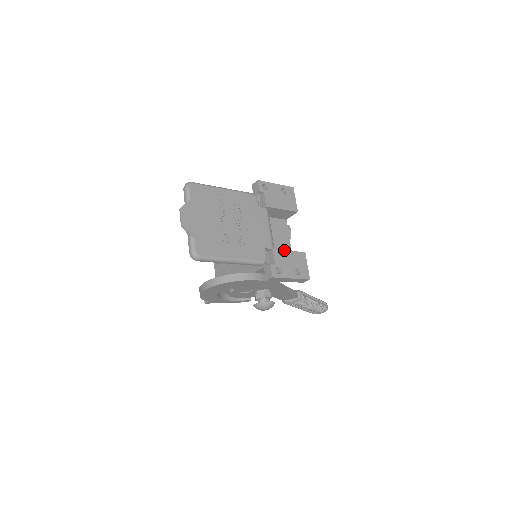
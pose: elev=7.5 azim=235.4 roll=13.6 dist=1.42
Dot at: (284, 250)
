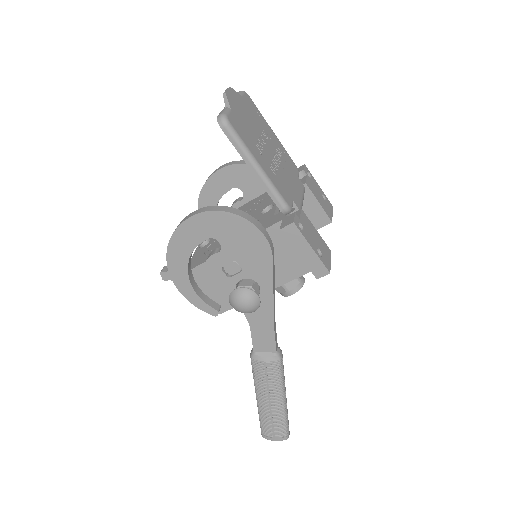
Dot at: occluded
